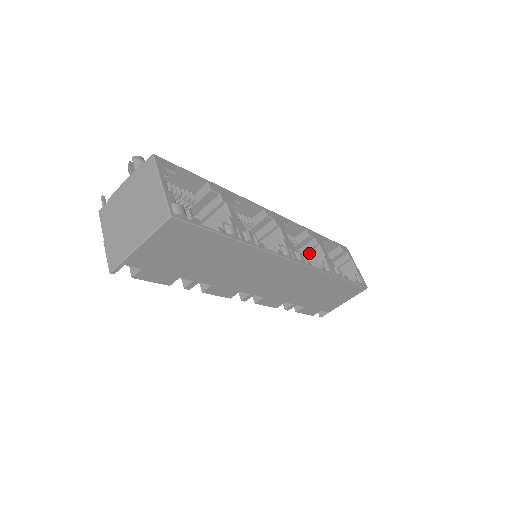
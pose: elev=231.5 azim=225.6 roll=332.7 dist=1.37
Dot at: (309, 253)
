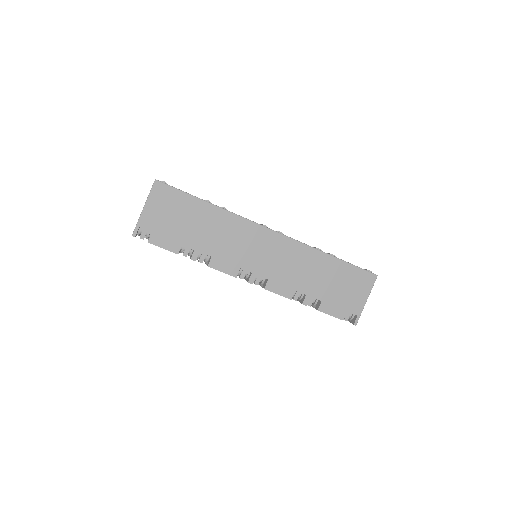
Dot at: occluded
